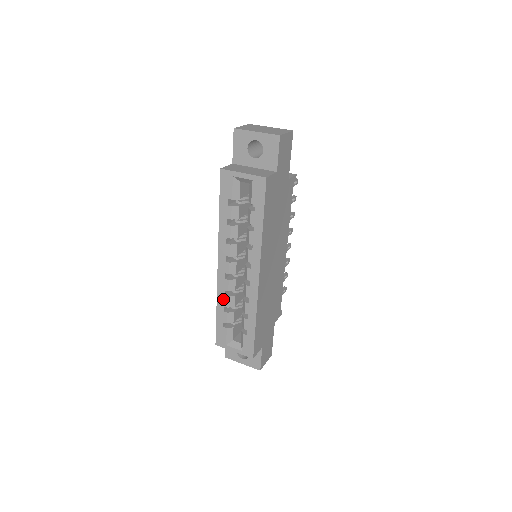
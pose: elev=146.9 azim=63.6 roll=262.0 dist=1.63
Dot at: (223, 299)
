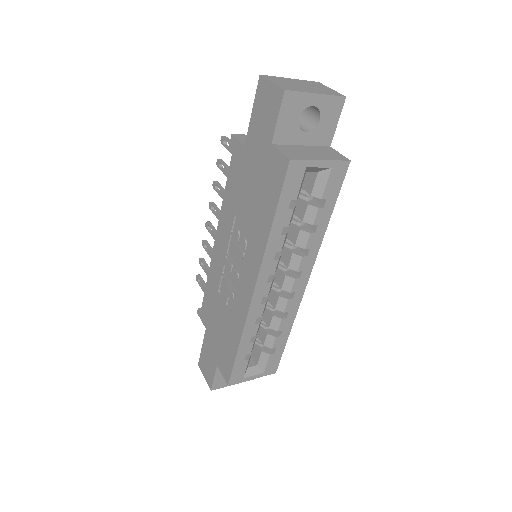
Dot at: (252, 329)
